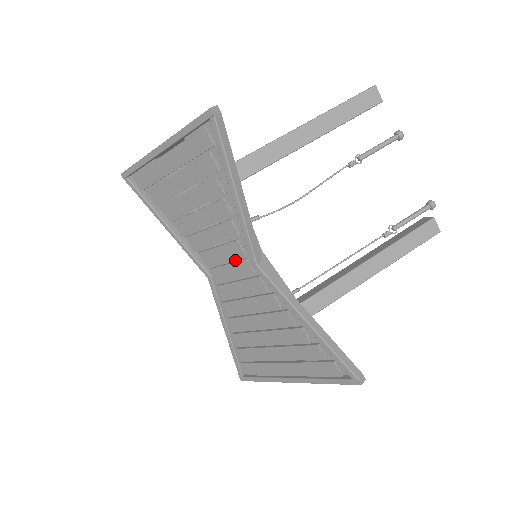
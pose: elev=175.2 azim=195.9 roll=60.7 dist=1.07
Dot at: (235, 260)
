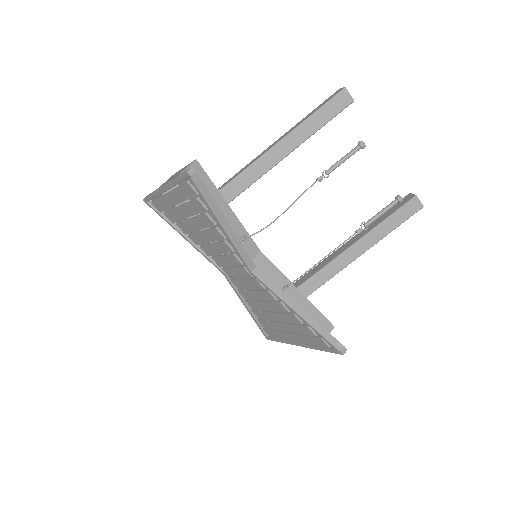
Dot at: occluded
